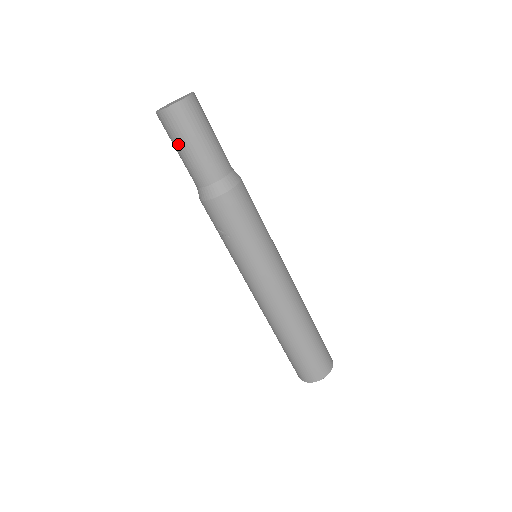
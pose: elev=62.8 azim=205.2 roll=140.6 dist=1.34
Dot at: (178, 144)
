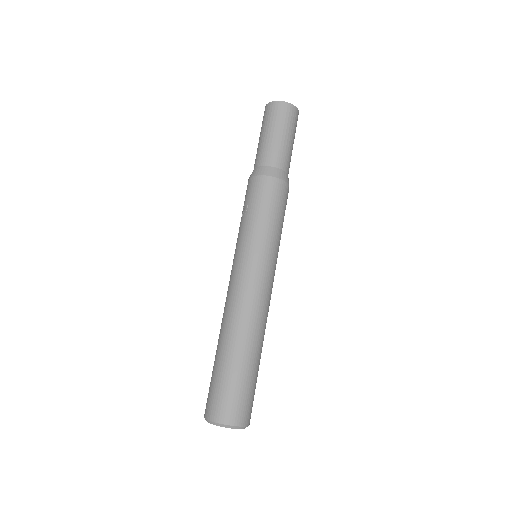
Dot at: (263, 130)
